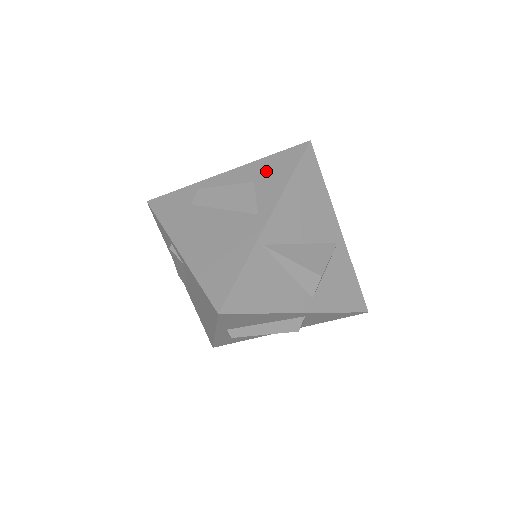
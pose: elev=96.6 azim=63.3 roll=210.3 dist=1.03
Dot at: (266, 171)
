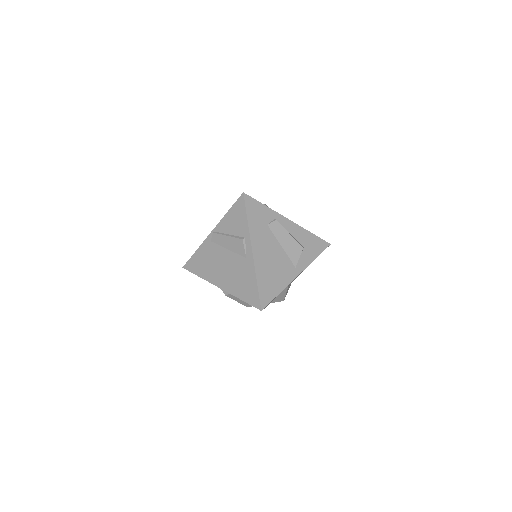
Dot at: (308, 243)
